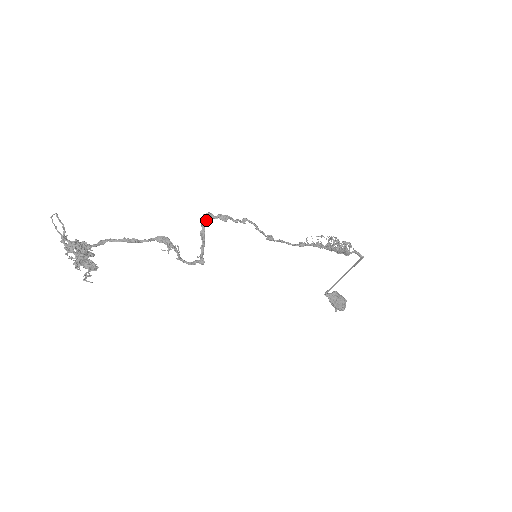
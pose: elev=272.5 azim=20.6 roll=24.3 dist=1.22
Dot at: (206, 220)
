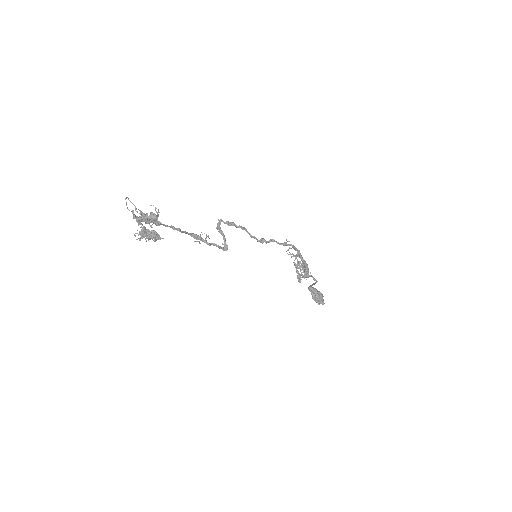
Dot at: (220, 224)
